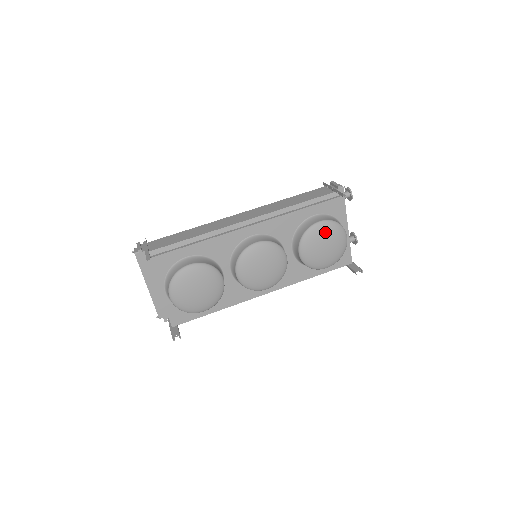
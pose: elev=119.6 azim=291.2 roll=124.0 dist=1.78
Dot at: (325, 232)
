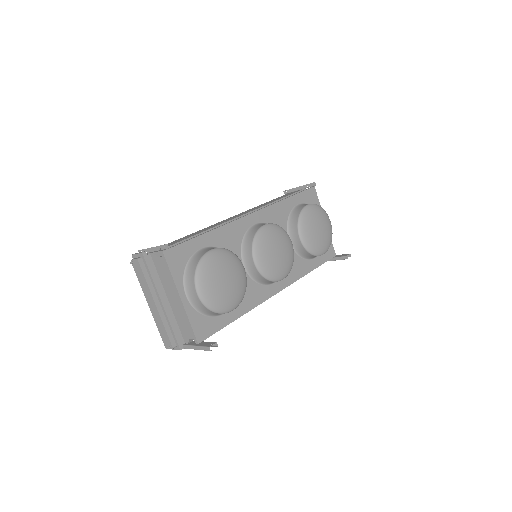
Dot at: (315, 214)
